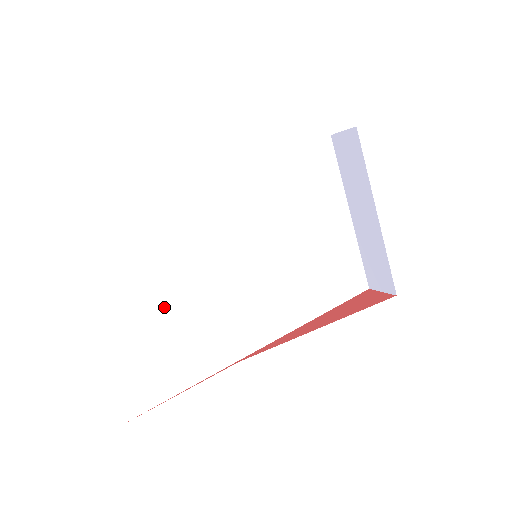
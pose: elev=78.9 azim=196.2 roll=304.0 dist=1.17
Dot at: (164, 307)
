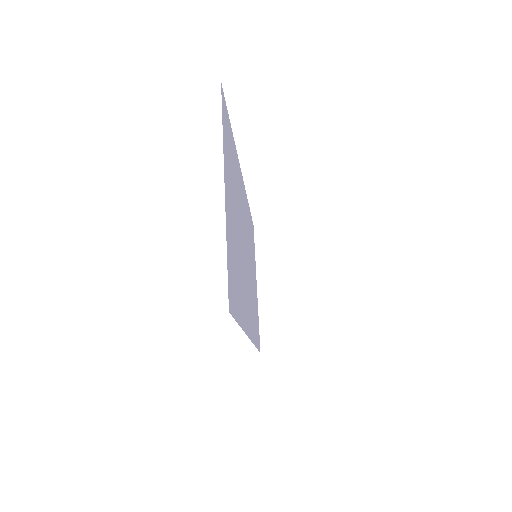
Dot at: (237, 237)
